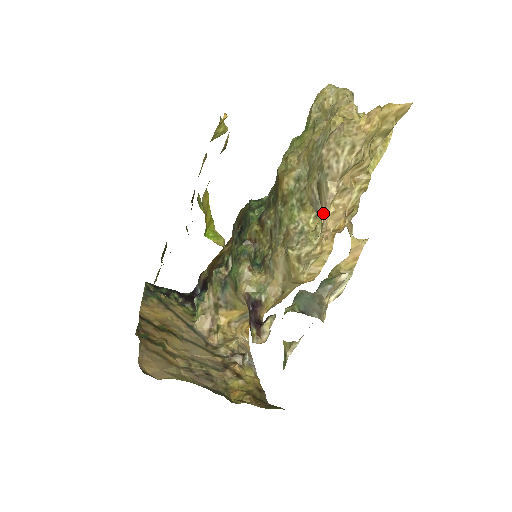
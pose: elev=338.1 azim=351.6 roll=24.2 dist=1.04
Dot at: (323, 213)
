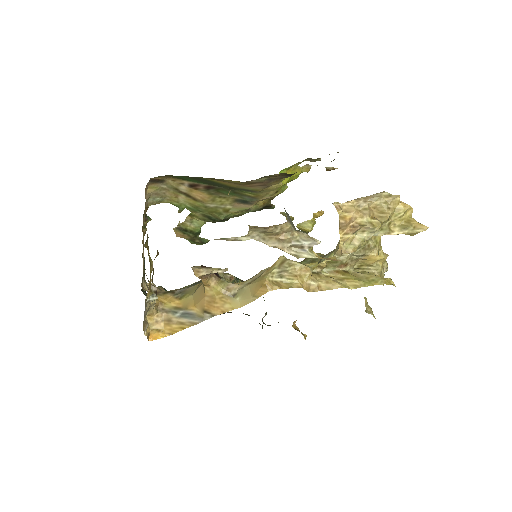
Dot at: (346, 203)
